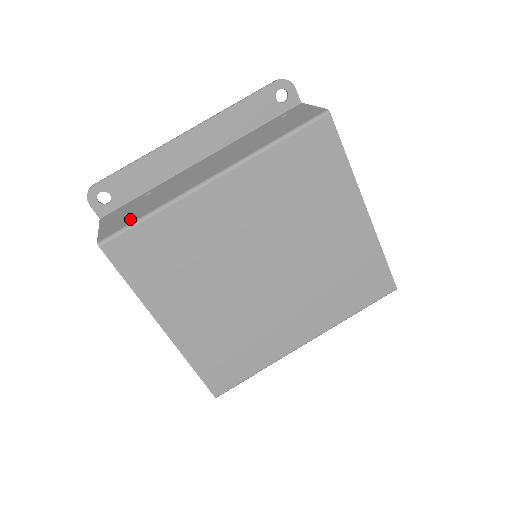
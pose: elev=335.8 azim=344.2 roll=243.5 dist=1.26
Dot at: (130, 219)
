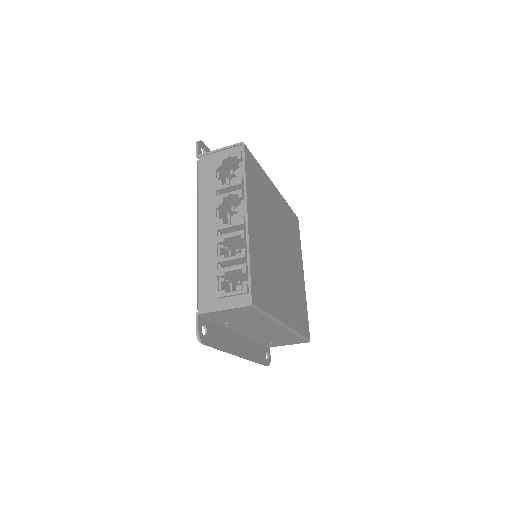
Dot at: occluded
